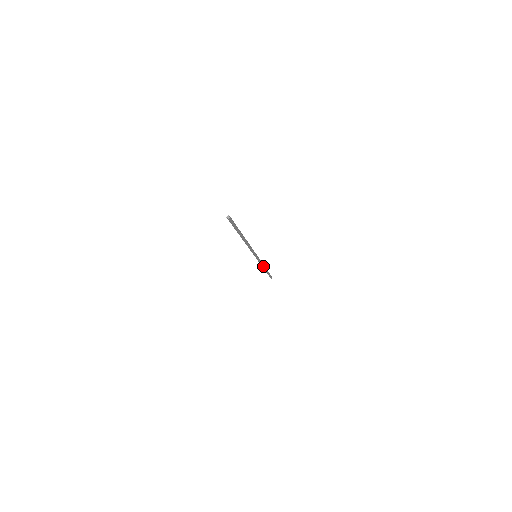
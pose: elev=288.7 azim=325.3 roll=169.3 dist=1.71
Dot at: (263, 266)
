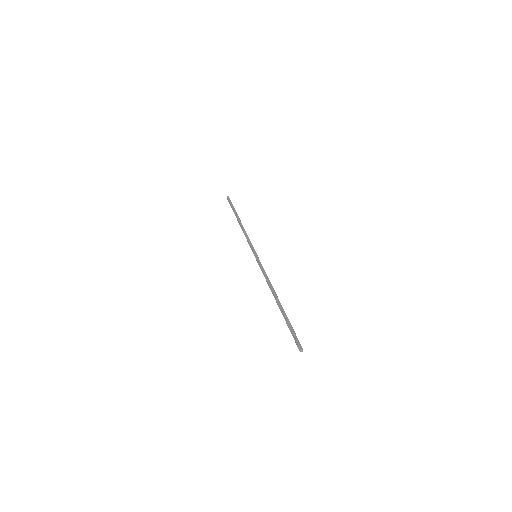
Dot at: (244, 231)
